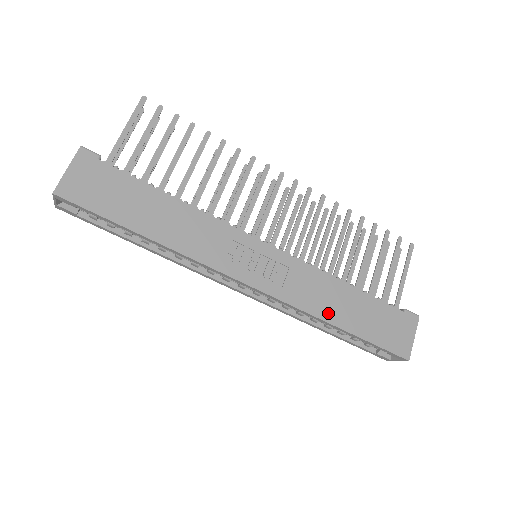
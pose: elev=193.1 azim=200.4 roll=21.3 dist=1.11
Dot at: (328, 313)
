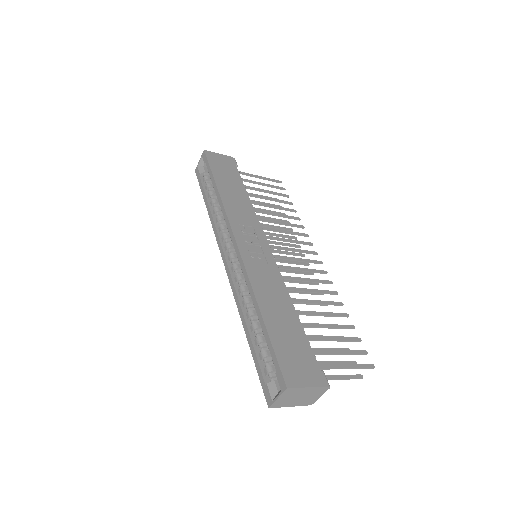
Dot at: (263, 299)
